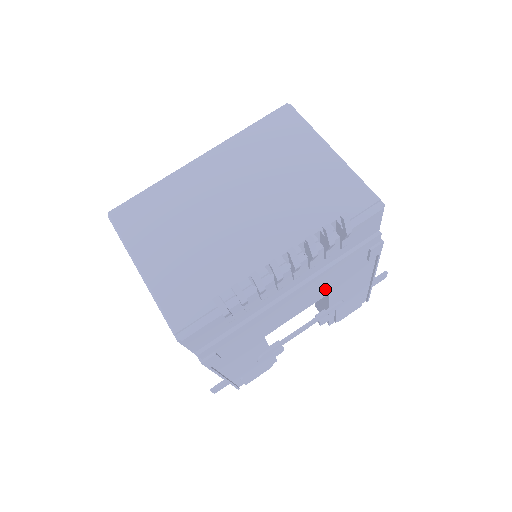
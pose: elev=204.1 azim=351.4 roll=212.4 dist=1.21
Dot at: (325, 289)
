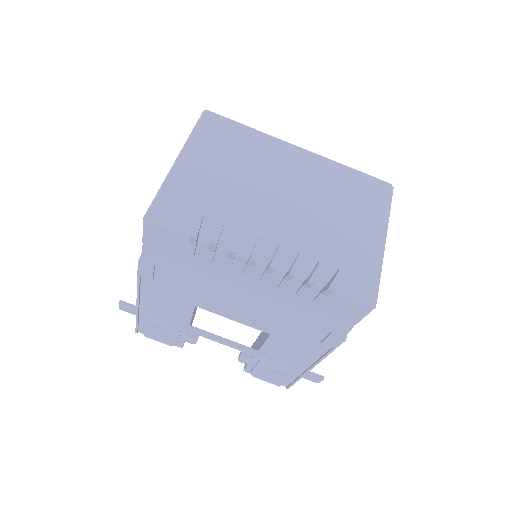
Dot at: (271, 325)
